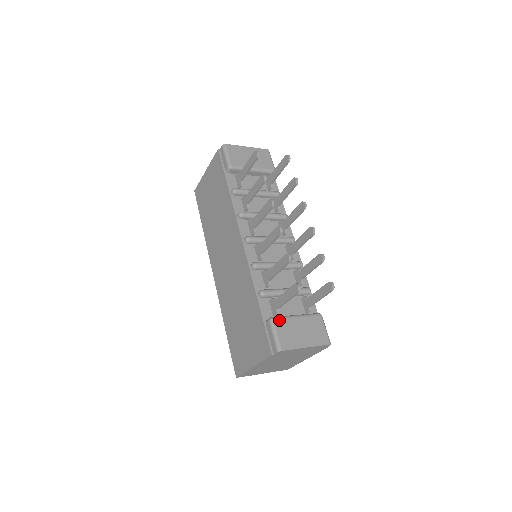
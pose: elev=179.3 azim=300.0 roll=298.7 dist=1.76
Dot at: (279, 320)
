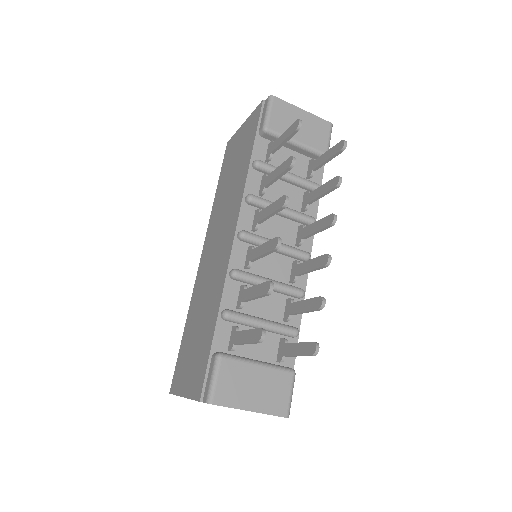
Dot at: (229, 361)
